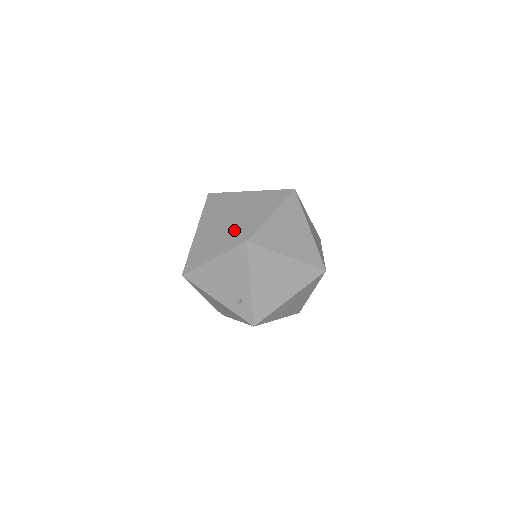
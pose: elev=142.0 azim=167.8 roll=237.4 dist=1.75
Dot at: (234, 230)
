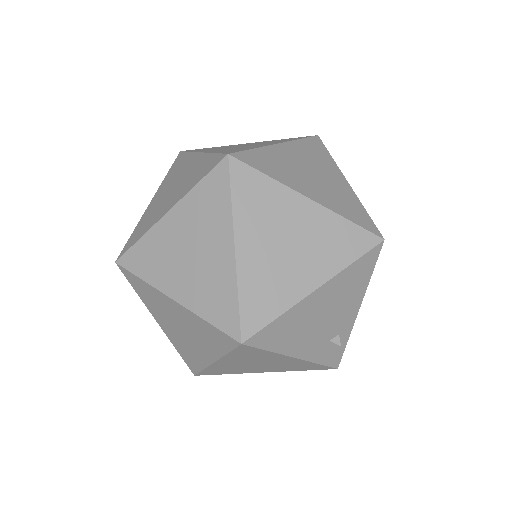
Dot at: (346, 224)
